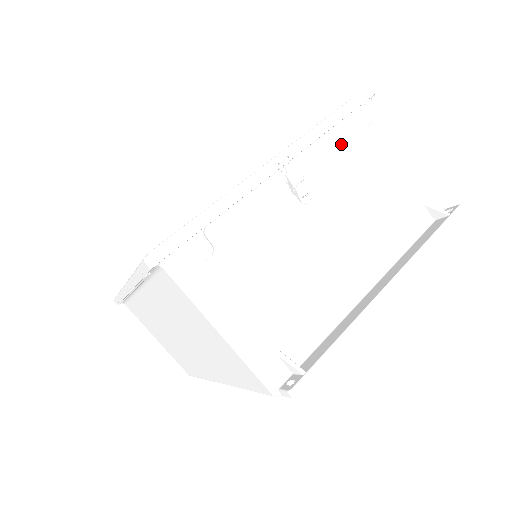
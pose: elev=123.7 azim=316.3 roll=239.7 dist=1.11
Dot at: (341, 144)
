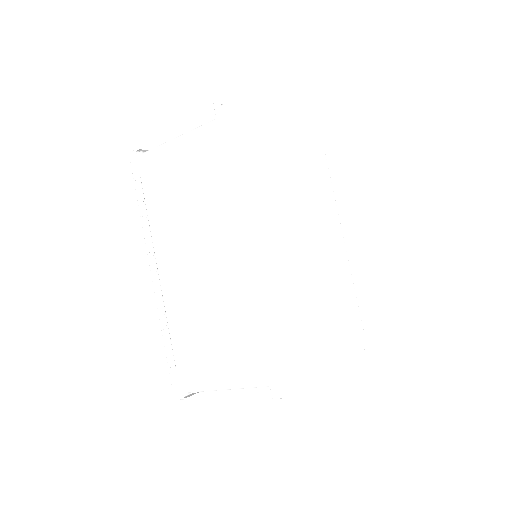
Dot at: occluded
